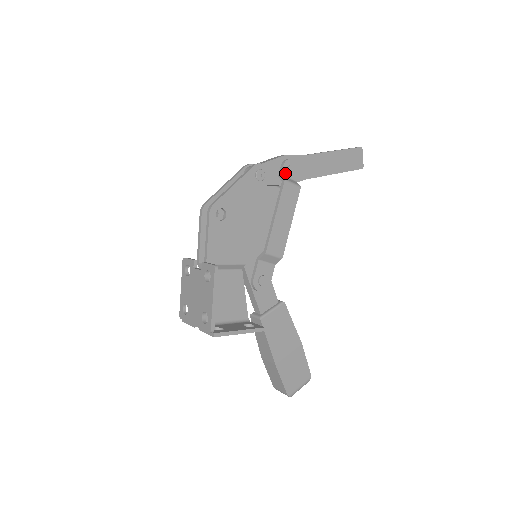
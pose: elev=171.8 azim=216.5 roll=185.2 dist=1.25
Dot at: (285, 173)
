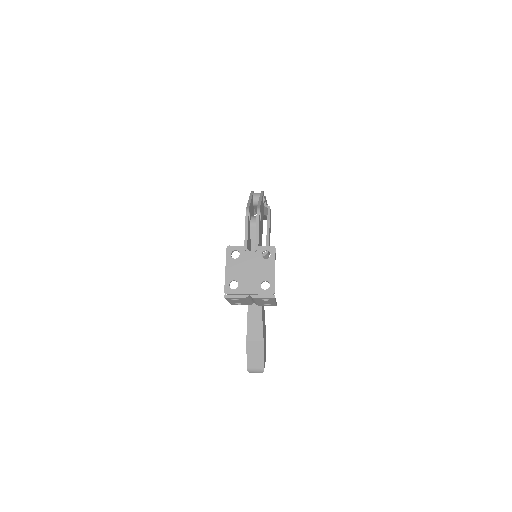
Dot at: (265, 204)
